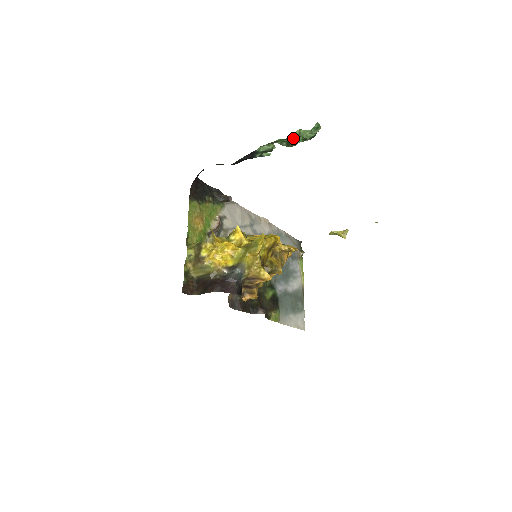
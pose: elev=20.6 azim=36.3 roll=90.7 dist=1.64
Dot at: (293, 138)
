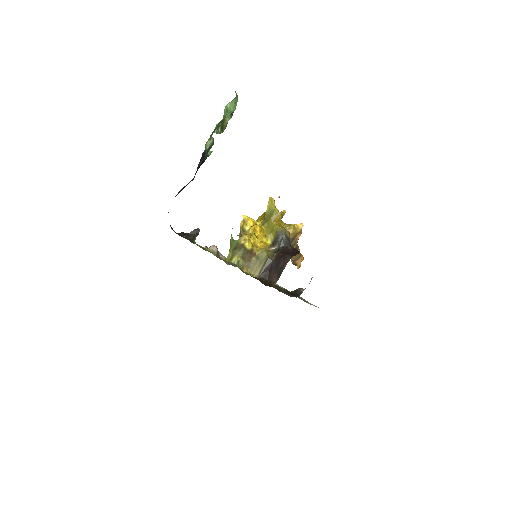
Dot at: (225, 117)
